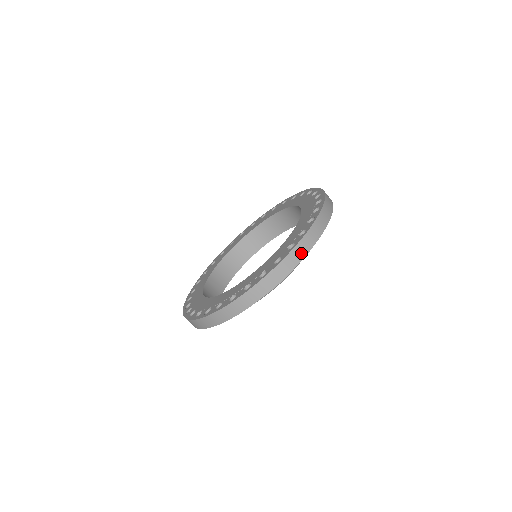
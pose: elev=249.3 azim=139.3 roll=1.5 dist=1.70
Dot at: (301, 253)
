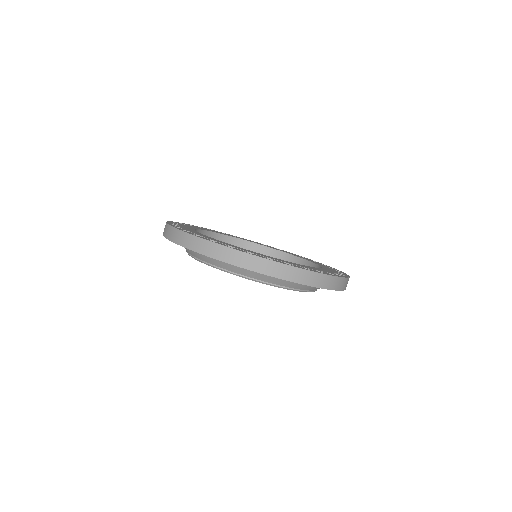
Dot at: (343, 286)
